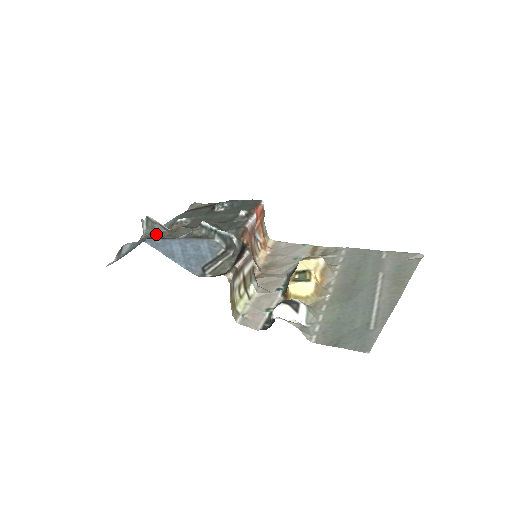
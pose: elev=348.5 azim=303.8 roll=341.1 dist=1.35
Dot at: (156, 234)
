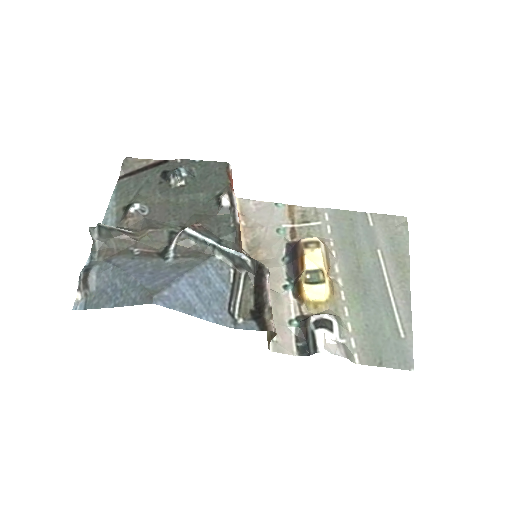
Dot at: (118, 245)
